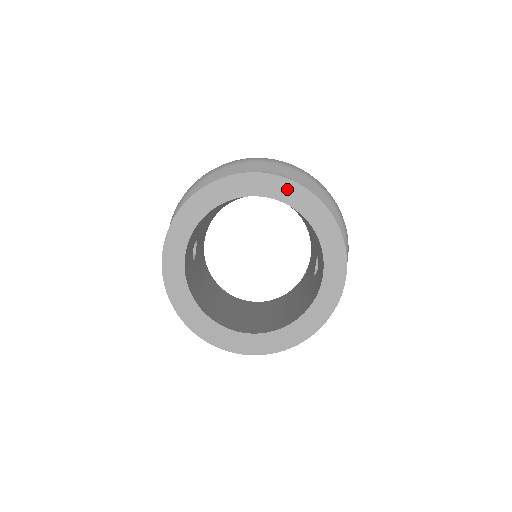
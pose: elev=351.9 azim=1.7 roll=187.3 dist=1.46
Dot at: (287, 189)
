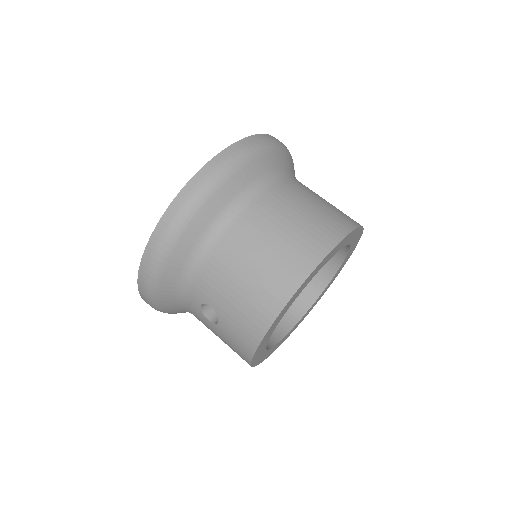
Dot at: (348, 238)
